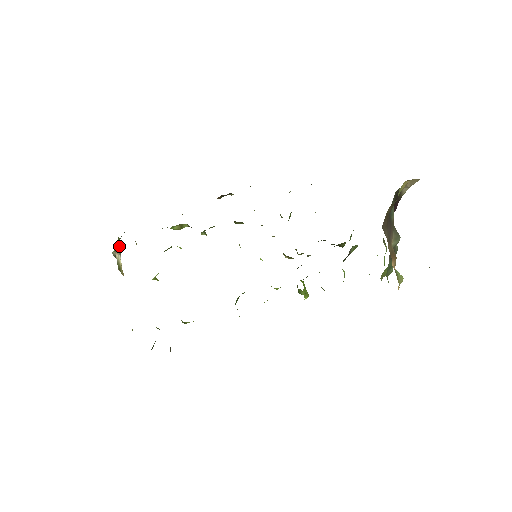
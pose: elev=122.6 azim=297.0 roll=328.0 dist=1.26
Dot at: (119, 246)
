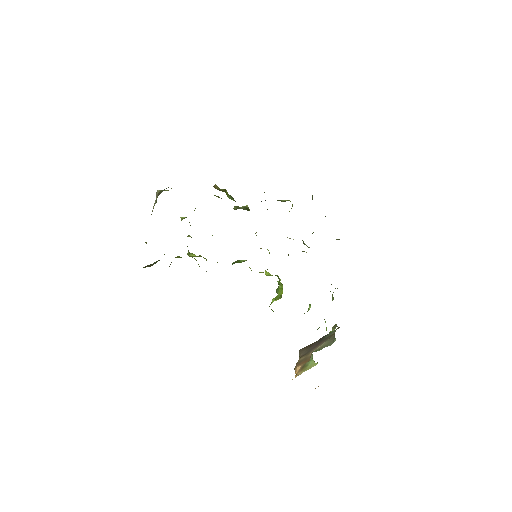
Dot at: (156, 202)
